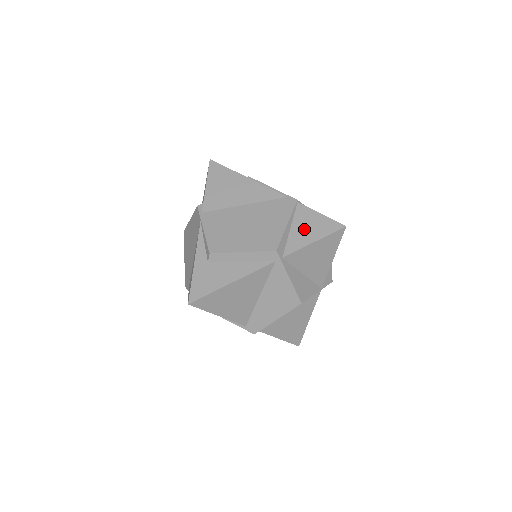
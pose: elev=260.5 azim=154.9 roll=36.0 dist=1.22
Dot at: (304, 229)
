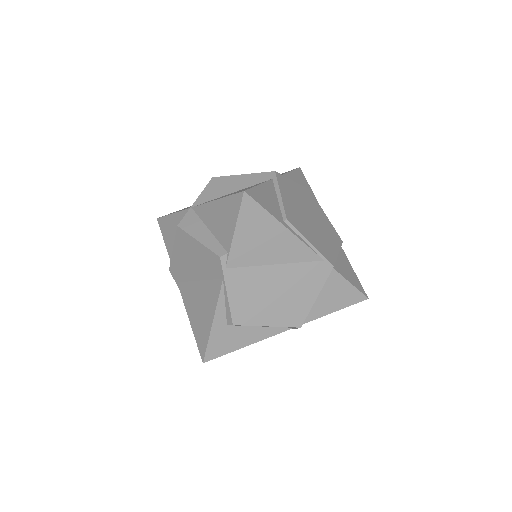
Dot at: (330, 298)
